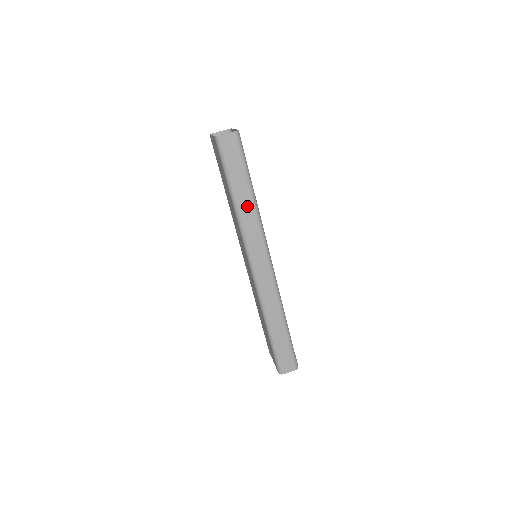
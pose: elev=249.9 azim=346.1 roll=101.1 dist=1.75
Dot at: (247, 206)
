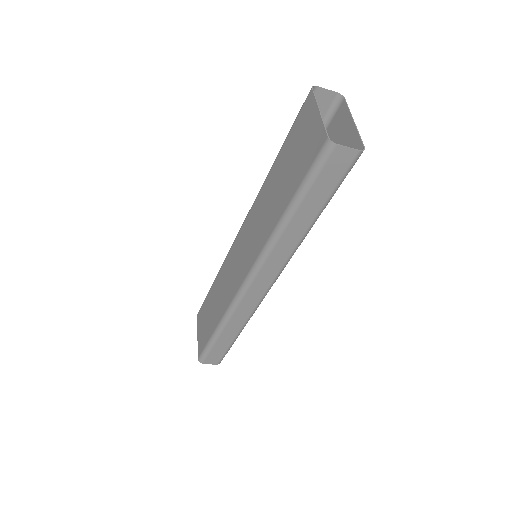
Dot at: (295, 232)
